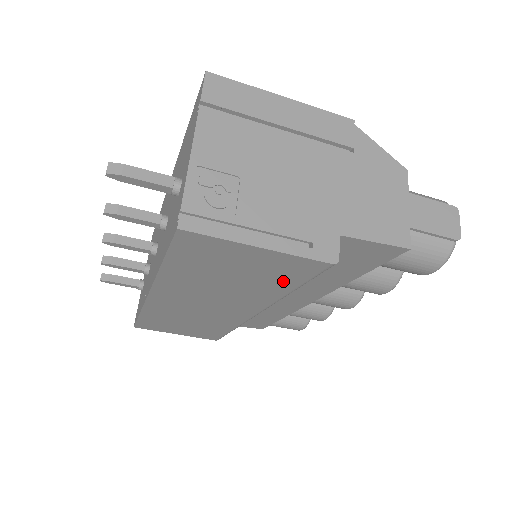
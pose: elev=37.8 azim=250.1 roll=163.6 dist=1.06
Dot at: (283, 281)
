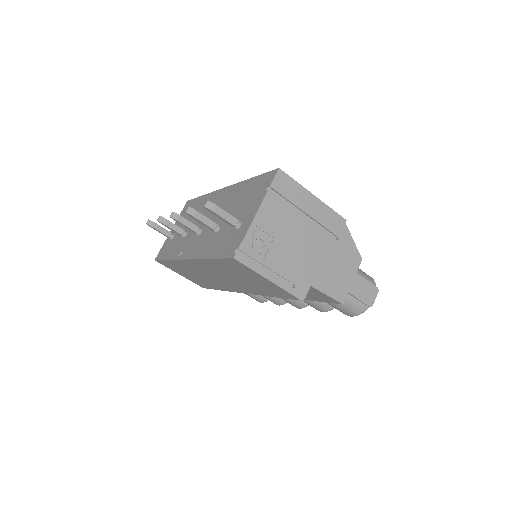
Dot at: (270, 292)
